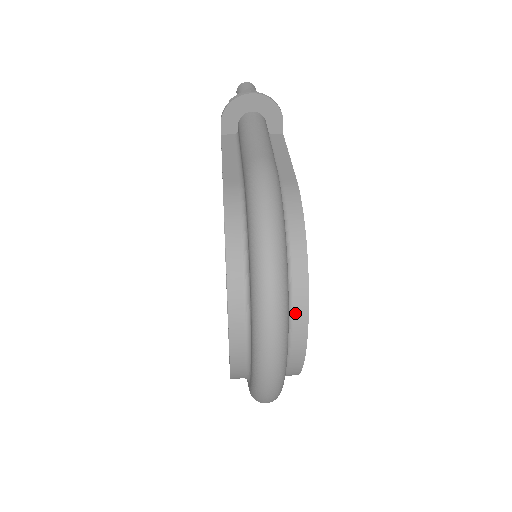
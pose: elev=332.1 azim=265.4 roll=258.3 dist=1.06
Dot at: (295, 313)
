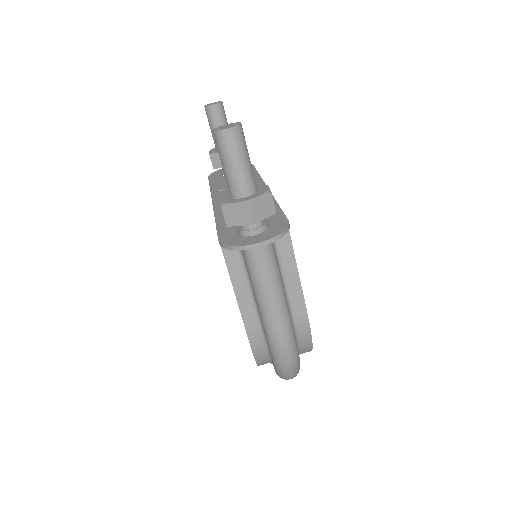
Dot at: occluded
